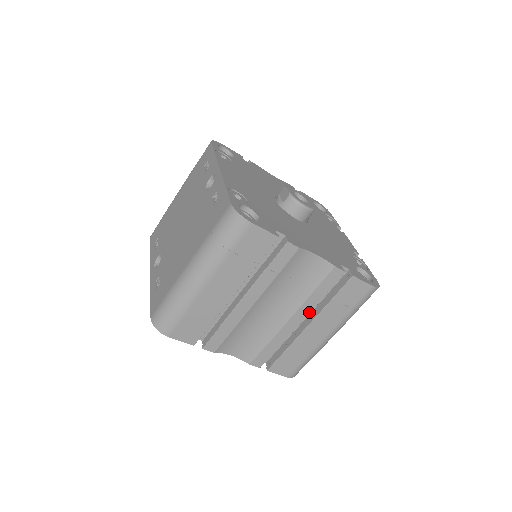
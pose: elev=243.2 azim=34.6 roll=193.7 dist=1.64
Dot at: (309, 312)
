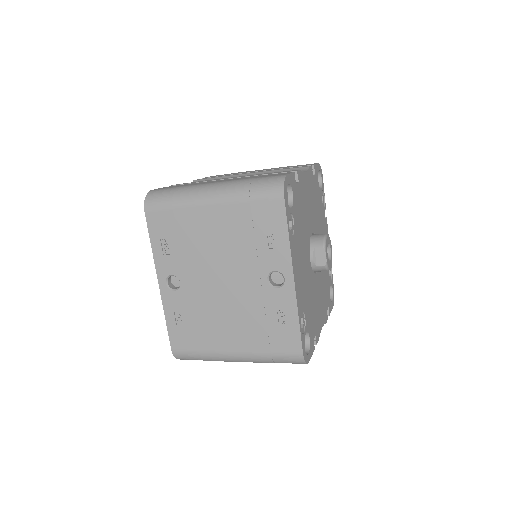
Dot at: occluded
